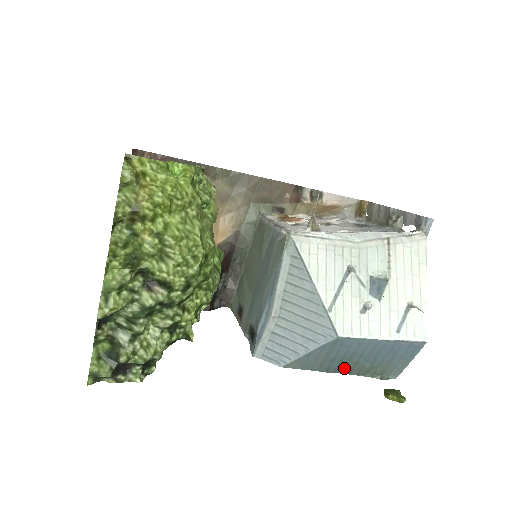
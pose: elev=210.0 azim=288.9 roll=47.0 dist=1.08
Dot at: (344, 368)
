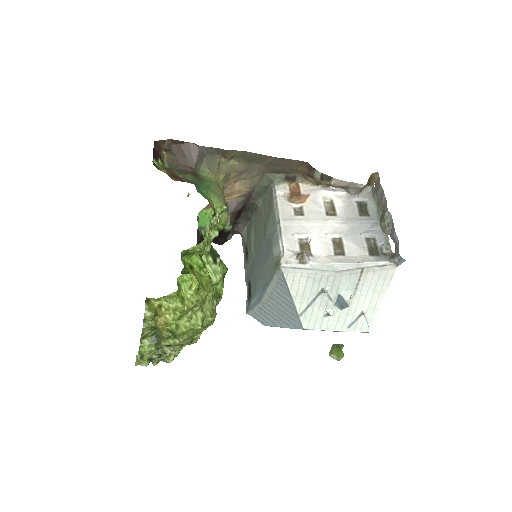
Dot at: occluded
